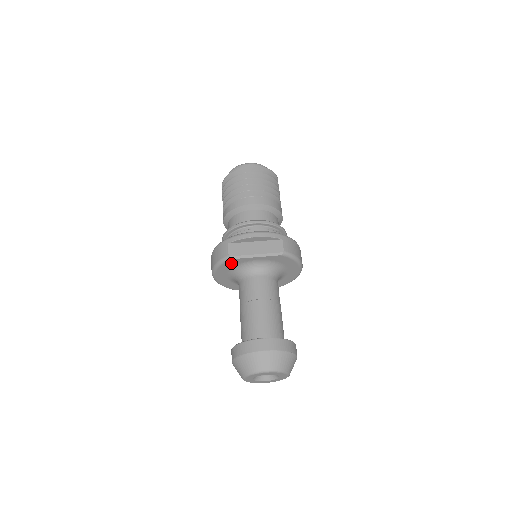
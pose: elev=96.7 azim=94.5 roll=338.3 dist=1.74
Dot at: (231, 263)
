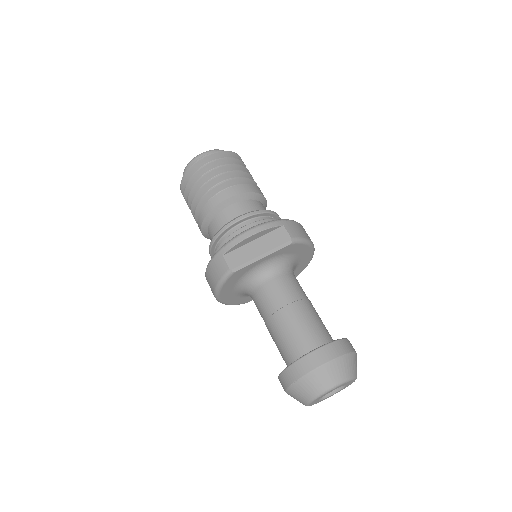
Dot at: (235, 277)
